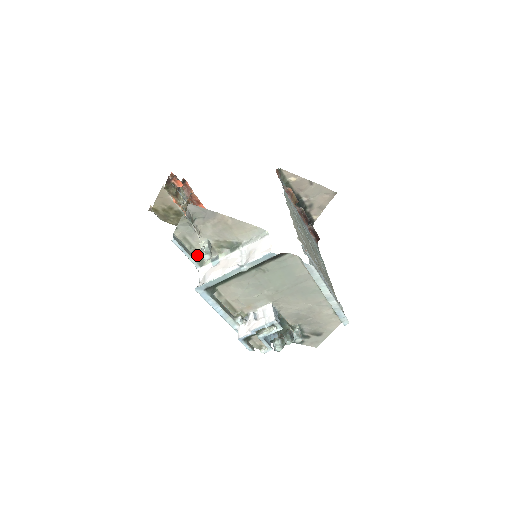
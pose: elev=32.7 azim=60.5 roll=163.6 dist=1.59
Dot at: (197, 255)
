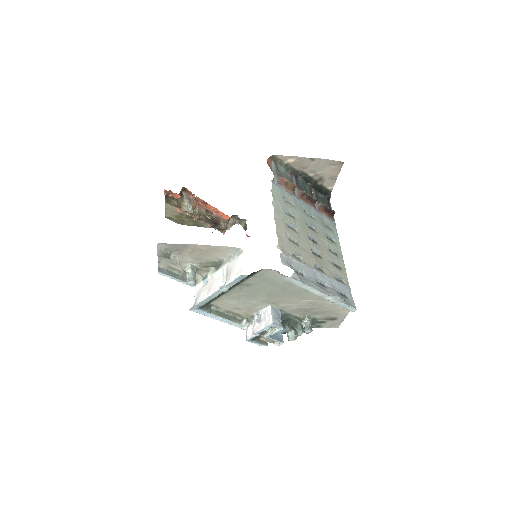
Dot at: occluded
